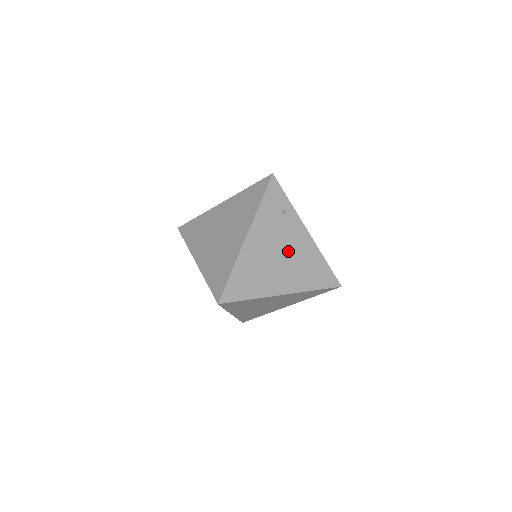
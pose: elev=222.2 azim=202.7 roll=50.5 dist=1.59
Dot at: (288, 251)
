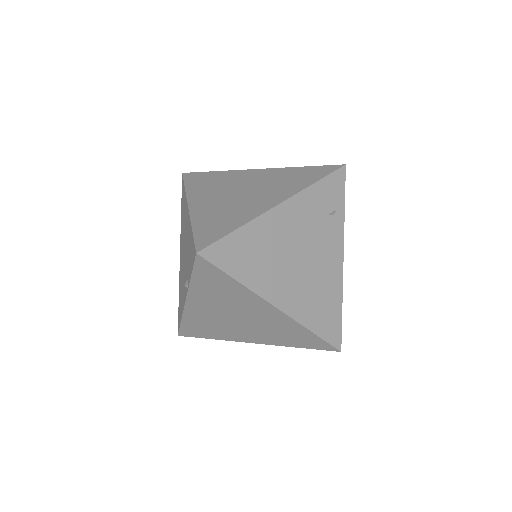
Dot at: (311, 260)
